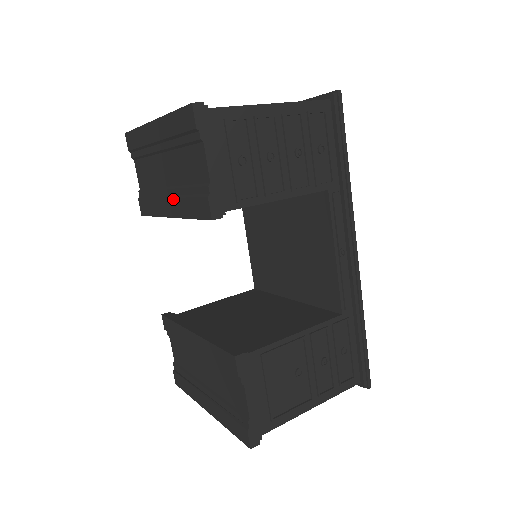
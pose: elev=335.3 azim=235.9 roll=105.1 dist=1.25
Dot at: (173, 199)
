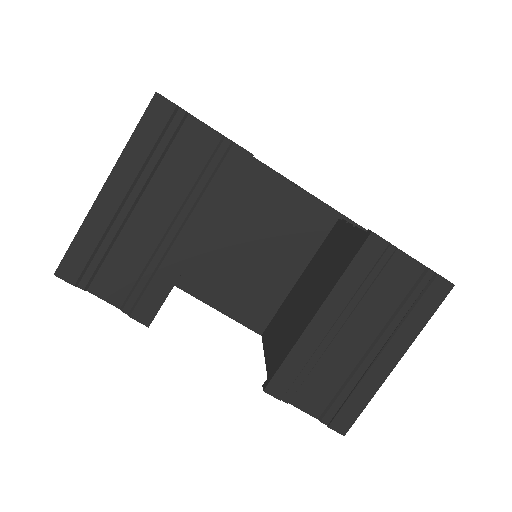
Dot at: (190, 218)
